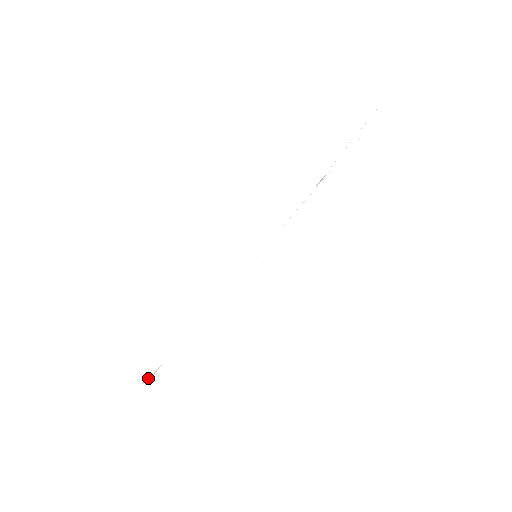
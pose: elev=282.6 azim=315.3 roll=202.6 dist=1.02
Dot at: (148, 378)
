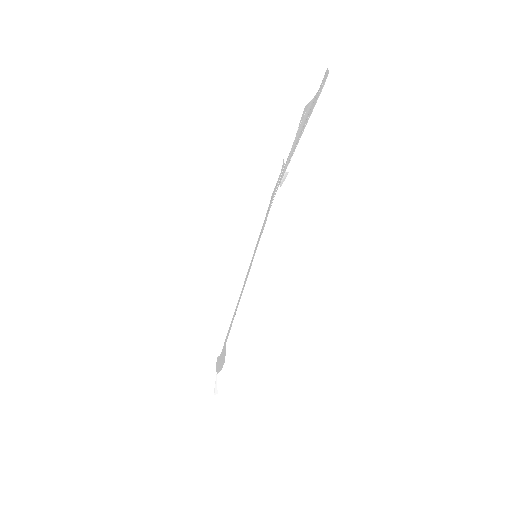
Dot at: (215, 390)
